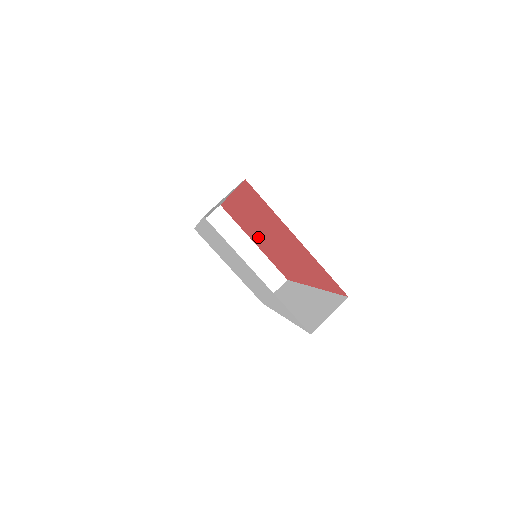
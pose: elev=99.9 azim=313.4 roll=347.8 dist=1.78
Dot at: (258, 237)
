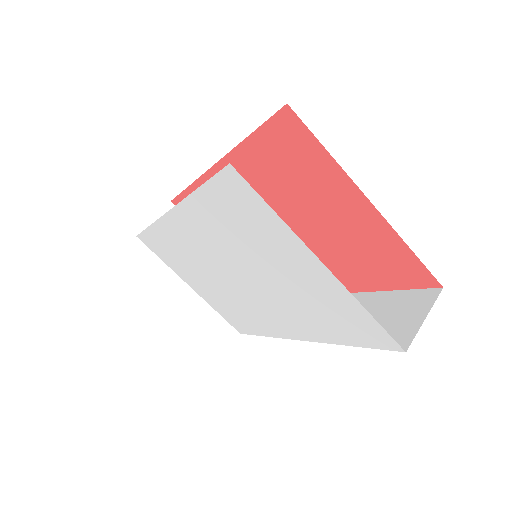
Dot at: occluded
